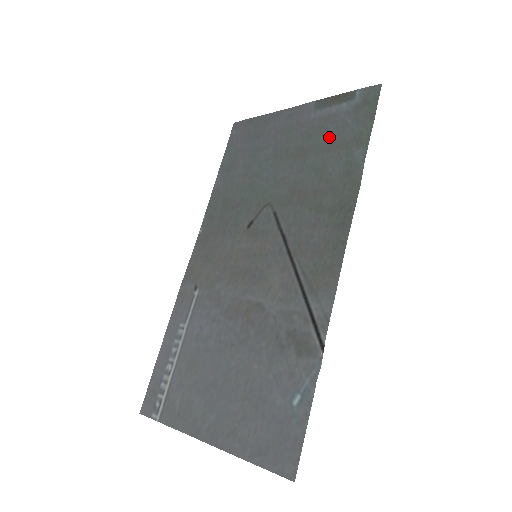
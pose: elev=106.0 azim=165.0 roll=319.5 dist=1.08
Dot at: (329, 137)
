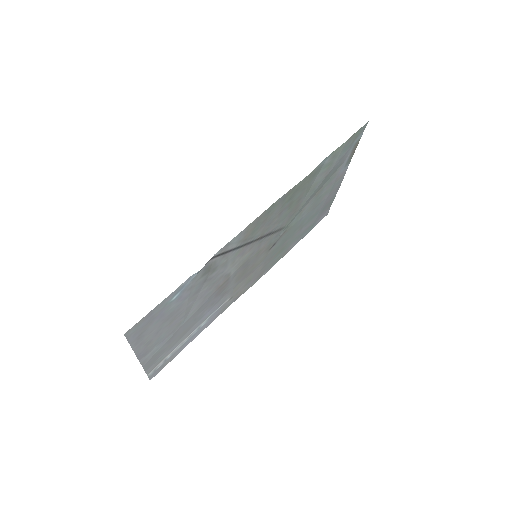
Dot at: (333, 170)
